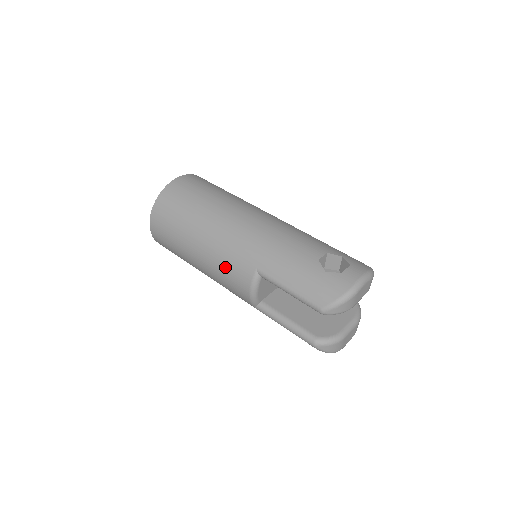
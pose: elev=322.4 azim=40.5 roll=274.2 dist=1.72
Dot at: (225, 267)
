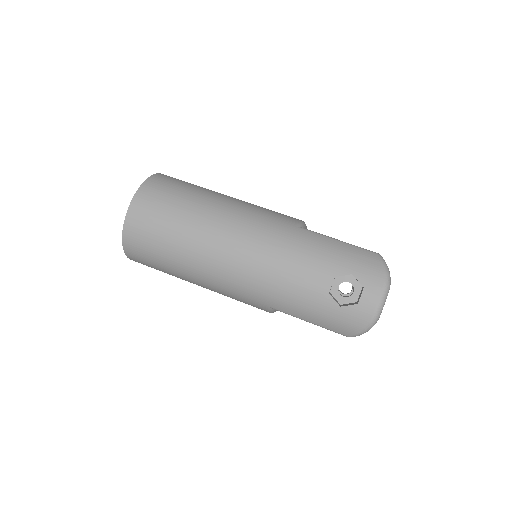
Dot at: occluded
